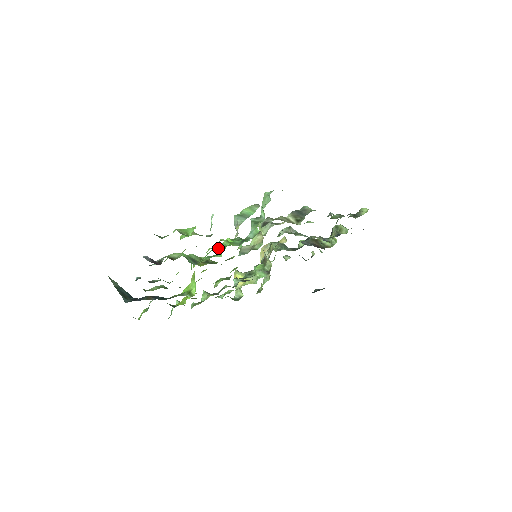
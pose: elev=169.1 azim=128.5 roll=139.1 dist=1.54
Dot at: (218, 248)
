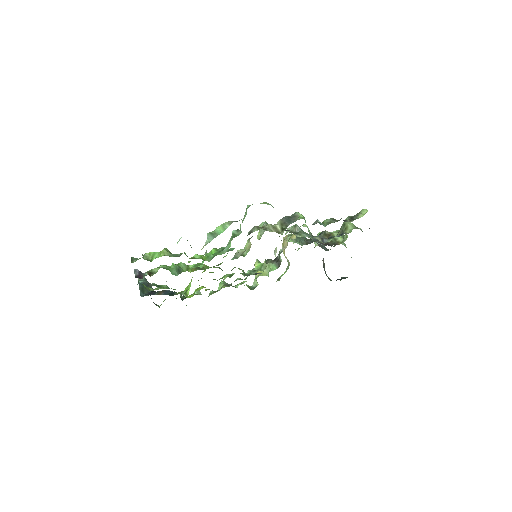
Dot at: occluded
